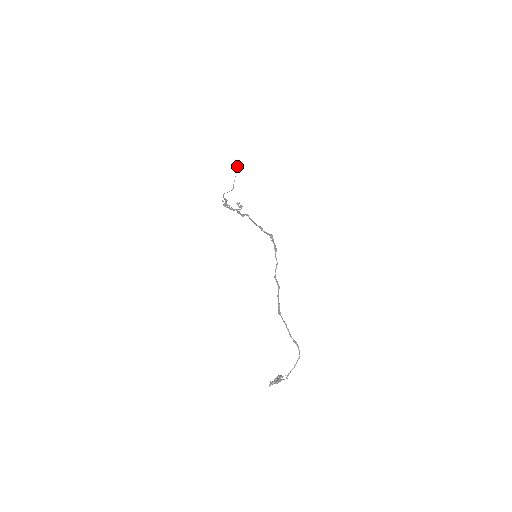
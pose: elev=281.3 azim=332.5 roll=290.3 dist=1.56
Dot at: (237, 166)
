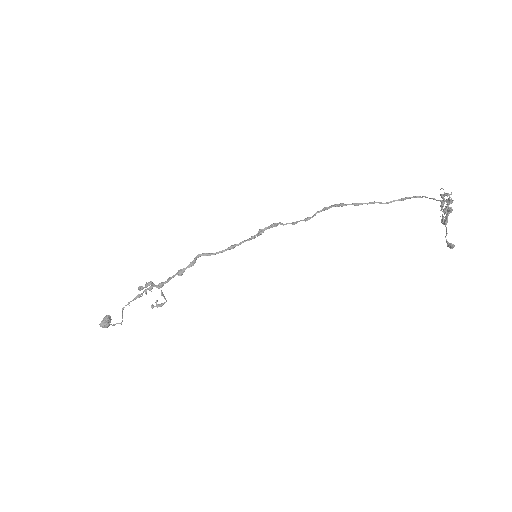
Dot at: (104, 317)
